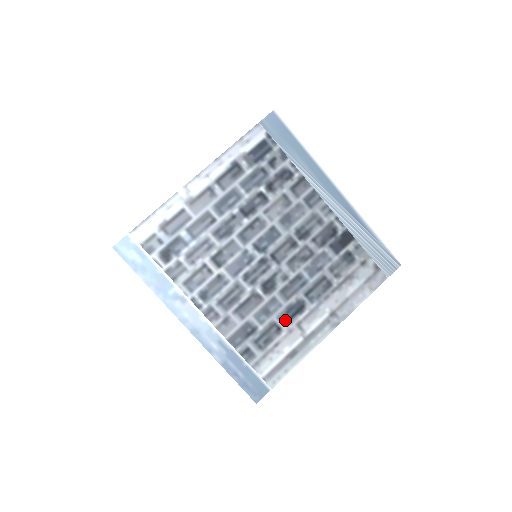
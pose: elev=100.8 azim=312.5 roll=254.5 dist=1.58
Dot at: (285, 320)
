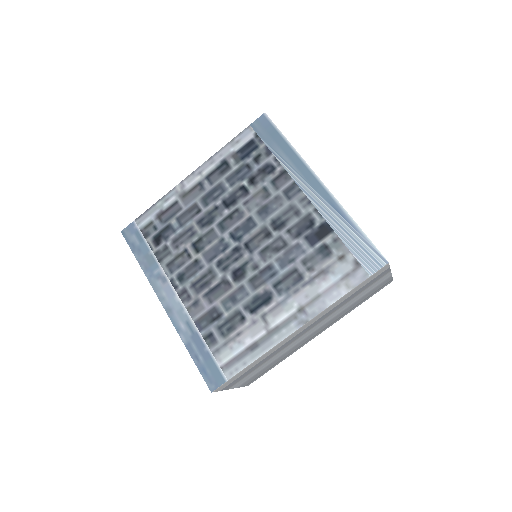
Dot at: (250, 310)
